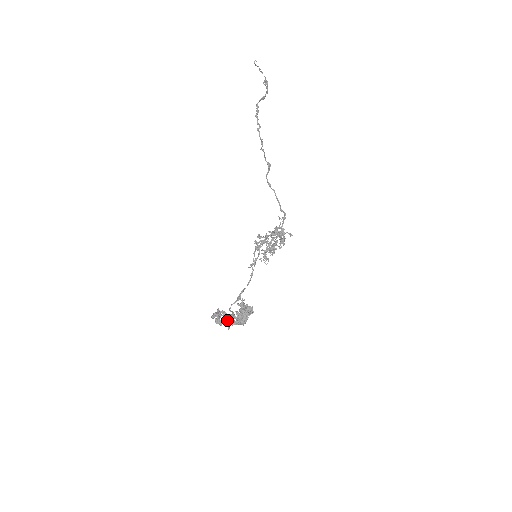
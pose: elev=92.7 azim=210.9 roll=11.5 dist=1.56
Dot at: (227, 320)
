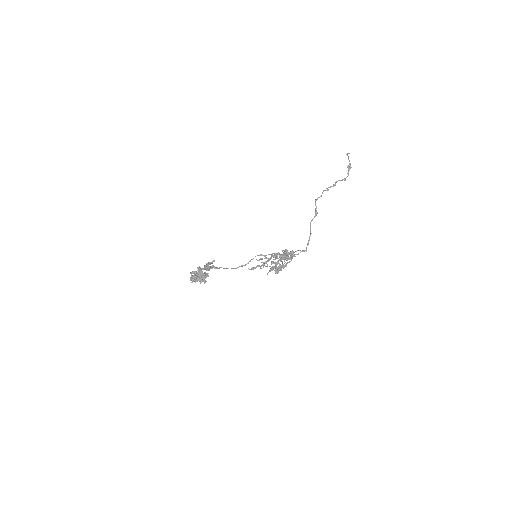
Dot at: occluded
